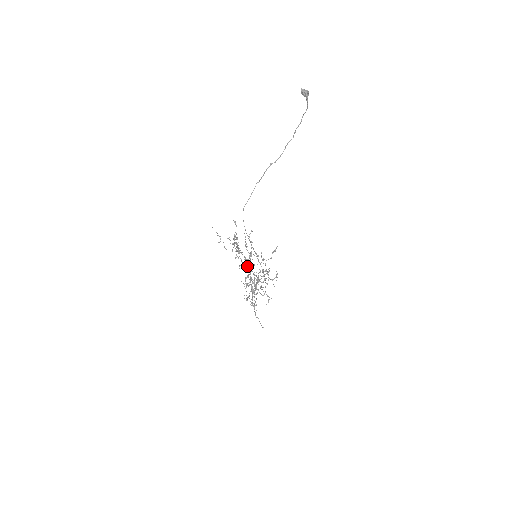
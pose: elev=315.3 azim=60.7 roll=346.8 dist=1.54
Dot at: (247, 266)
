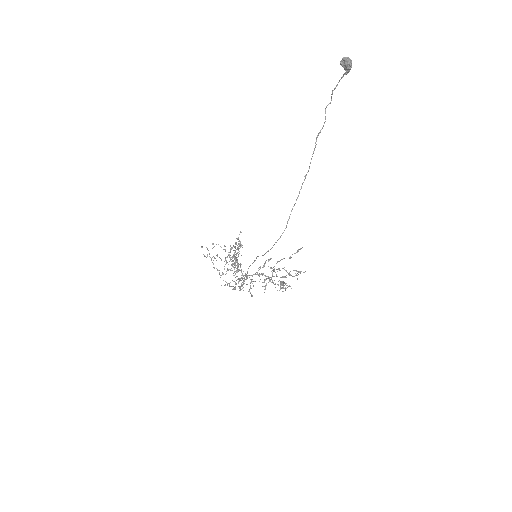
Dot at: (237, 265)
